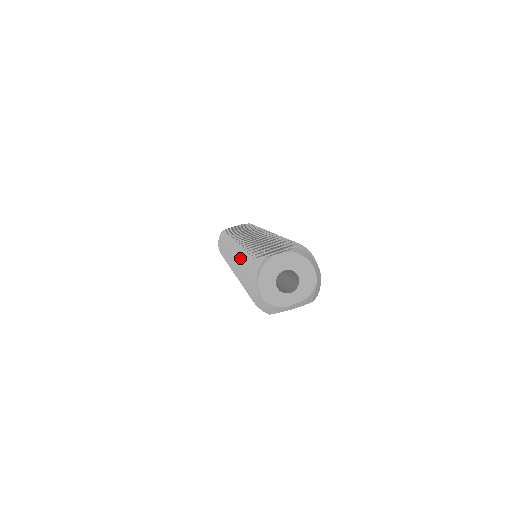
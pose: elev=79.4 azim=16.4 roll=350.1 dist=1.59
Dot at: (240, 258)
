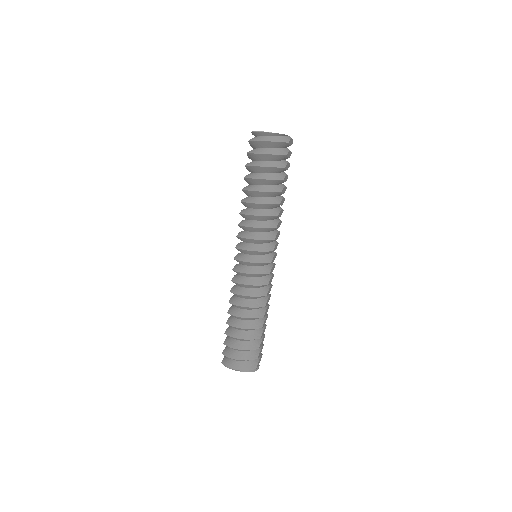
Dot at: (246, 190)
